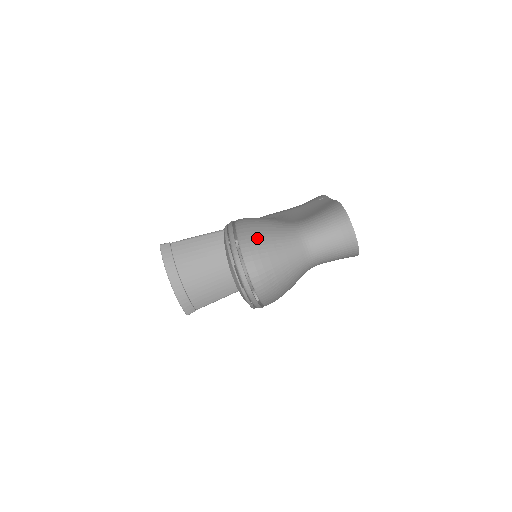
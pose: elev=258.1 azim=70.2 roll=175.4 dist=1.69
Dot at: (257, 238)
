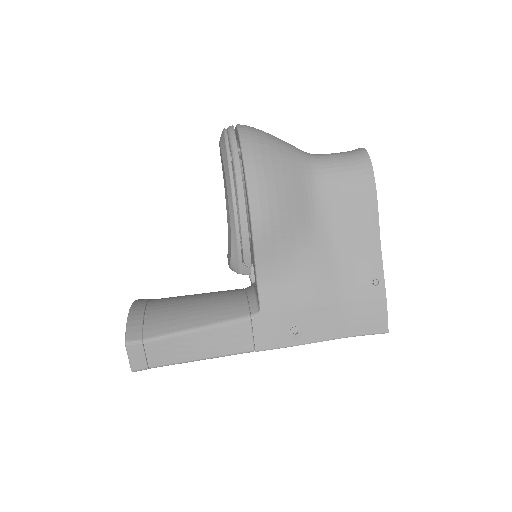
Dot at: occluded
